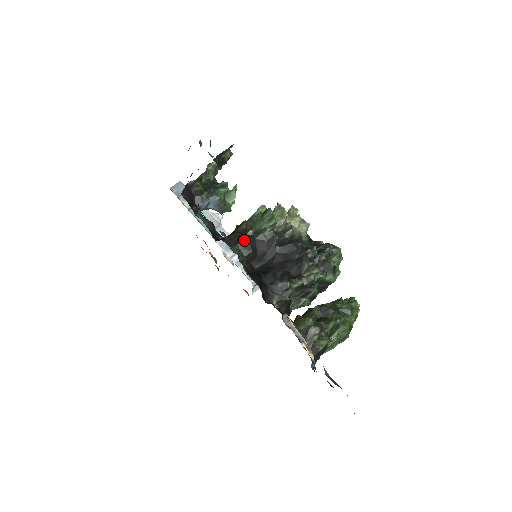
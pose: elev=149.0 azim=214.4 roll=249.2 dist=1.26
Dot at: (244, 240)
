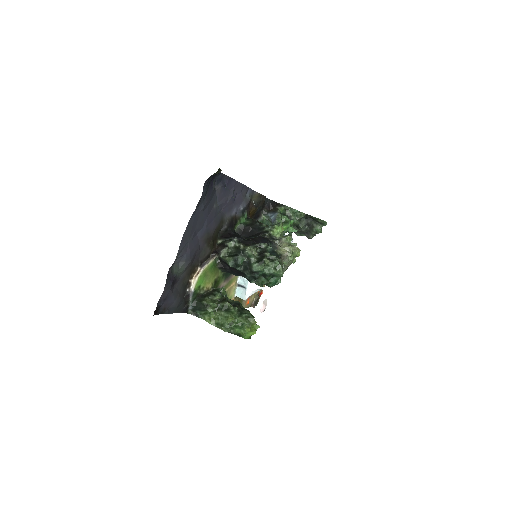
Dot at: (255, 221)
